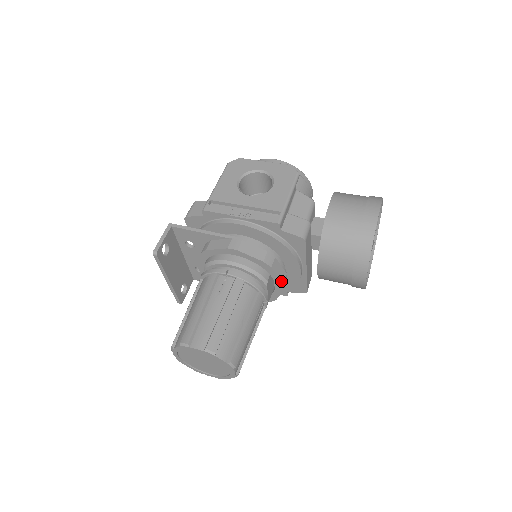
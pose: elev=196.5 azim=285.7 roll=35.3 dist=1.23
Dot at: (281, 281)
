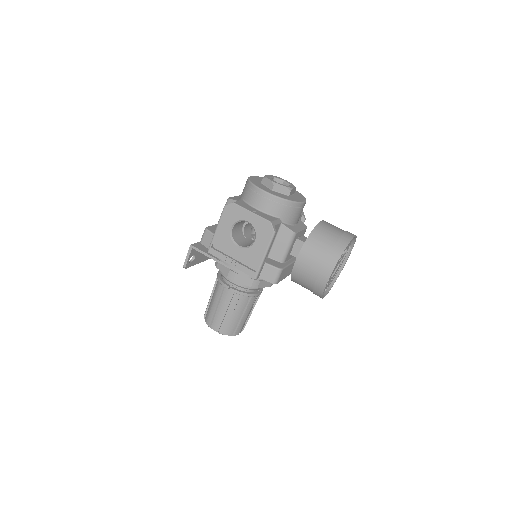
Dot at: occluded
